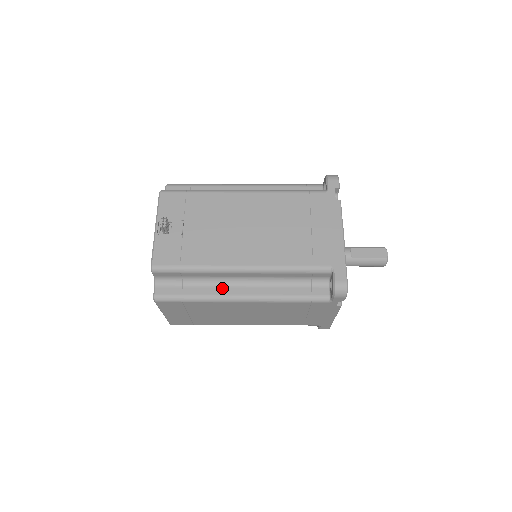
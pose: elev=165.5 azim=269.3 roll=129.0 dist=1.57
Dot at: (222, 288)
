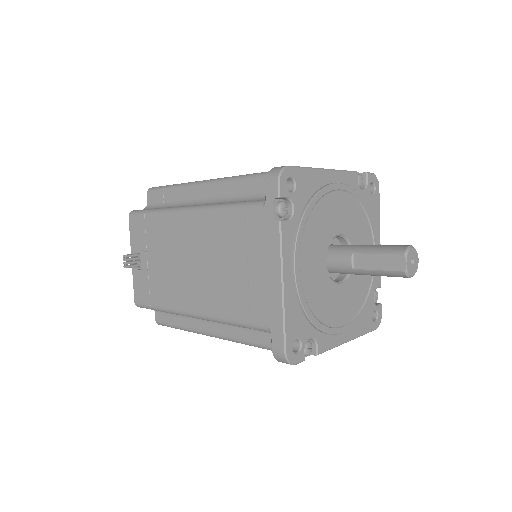
Dot at: (197, 322)
